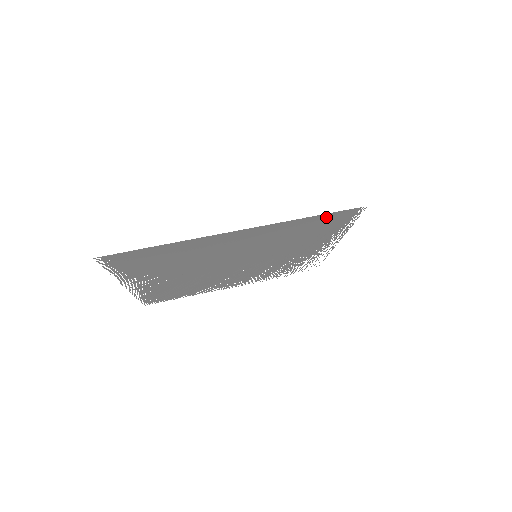
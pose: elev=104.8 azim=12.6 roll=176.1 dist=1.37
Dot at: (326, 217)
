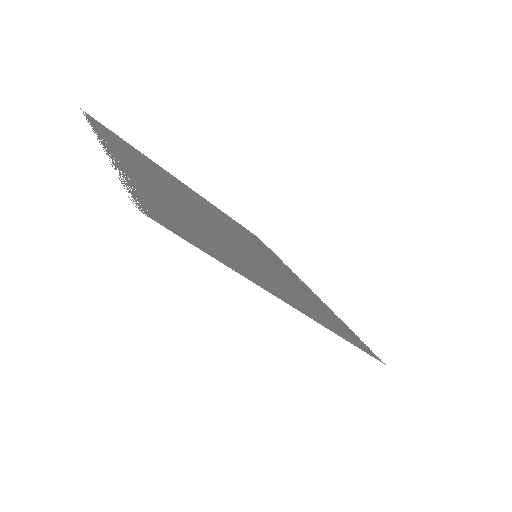
Dot at: (354, 341)
